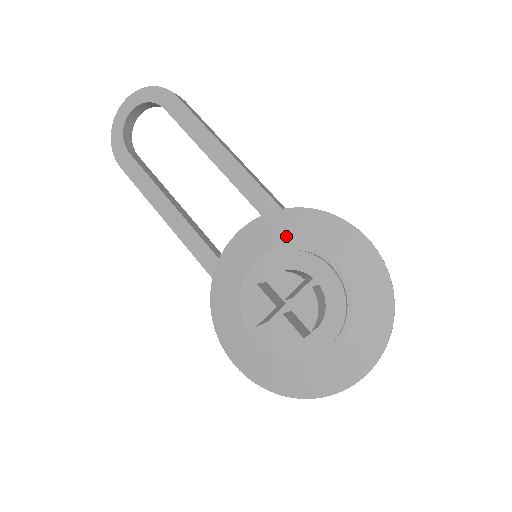
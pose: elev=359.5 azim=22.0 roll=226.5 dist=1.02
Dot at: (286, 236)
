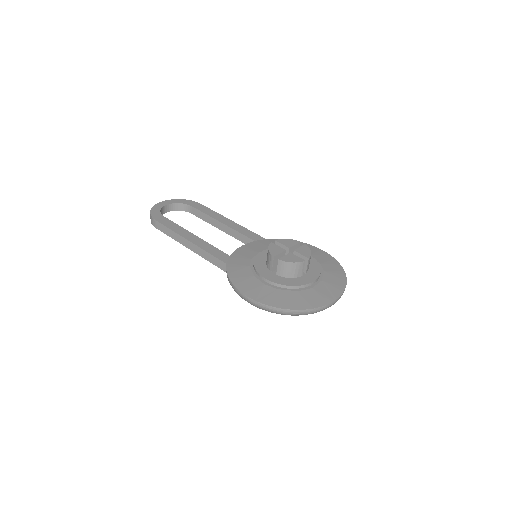
Dot at: occluded
